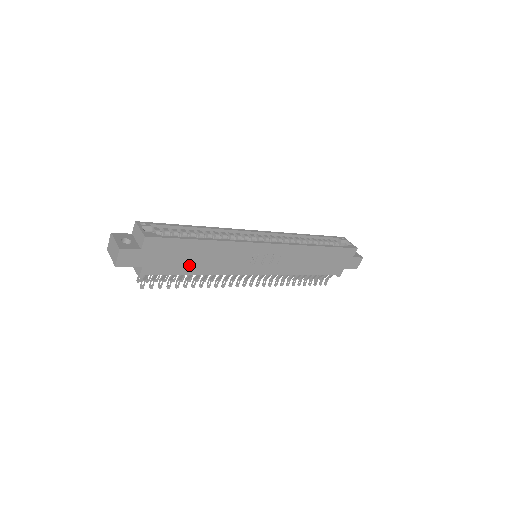
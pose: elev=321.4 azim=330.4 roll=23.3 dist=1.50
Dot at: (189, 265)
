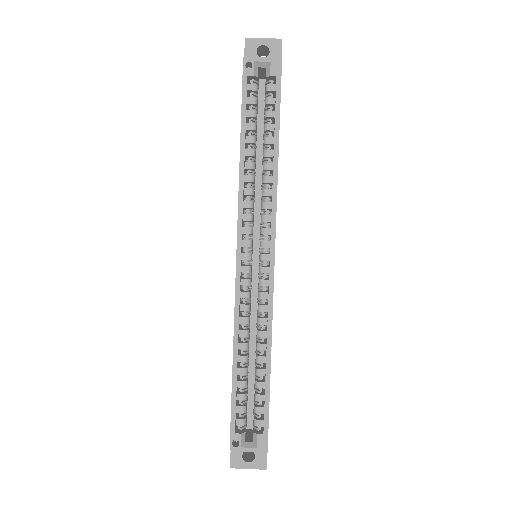
Dot at: occluded
